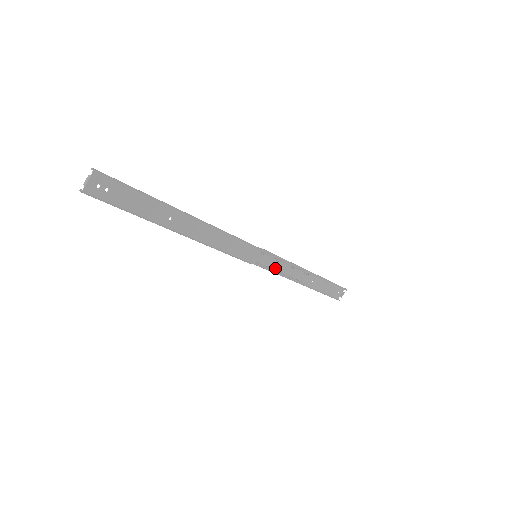
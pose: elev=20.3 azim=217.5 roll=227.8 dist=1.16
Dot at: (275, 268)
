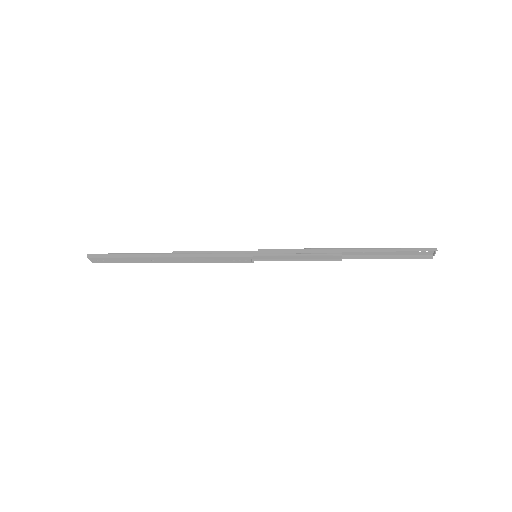
Dot at: (288, 258)
